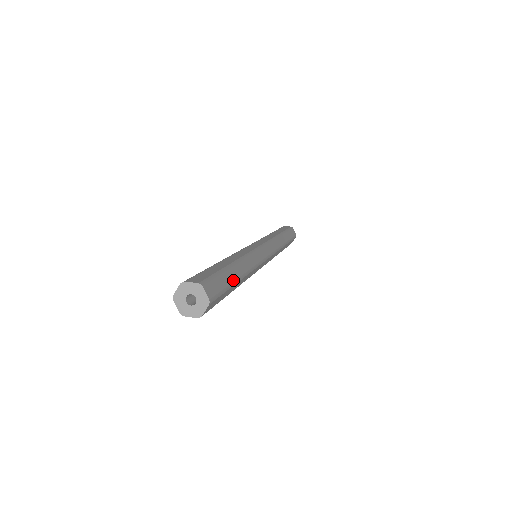
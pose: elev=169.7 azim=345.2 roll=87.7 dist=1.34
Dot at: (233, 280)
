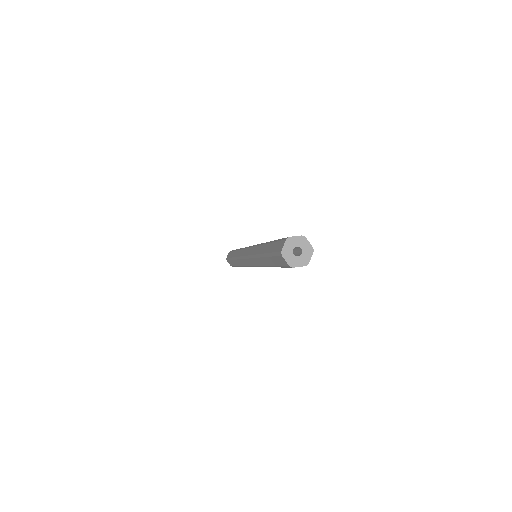
Dot at: occluded
